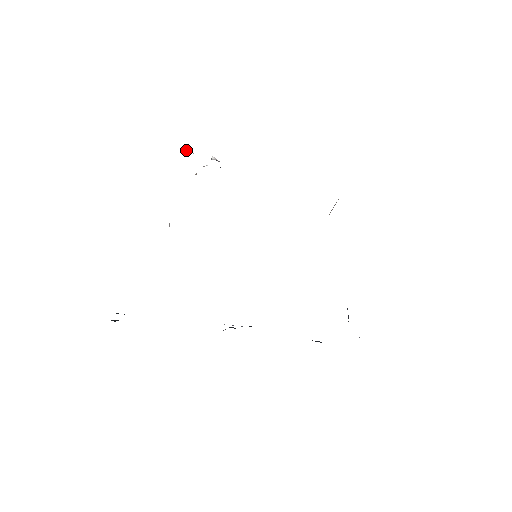
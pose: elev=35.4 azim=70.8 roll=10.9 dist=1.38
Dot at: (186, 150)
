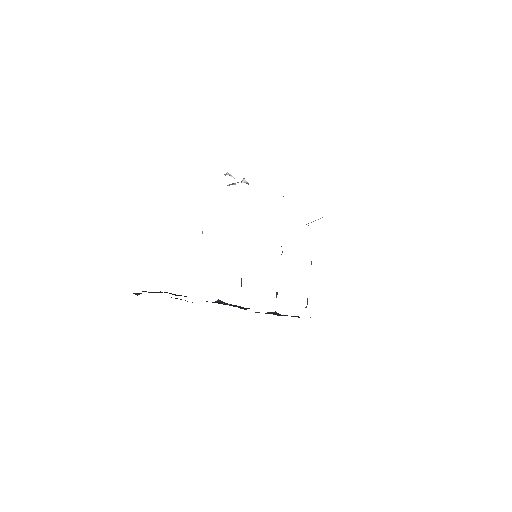
Dot at: (227, 173)
